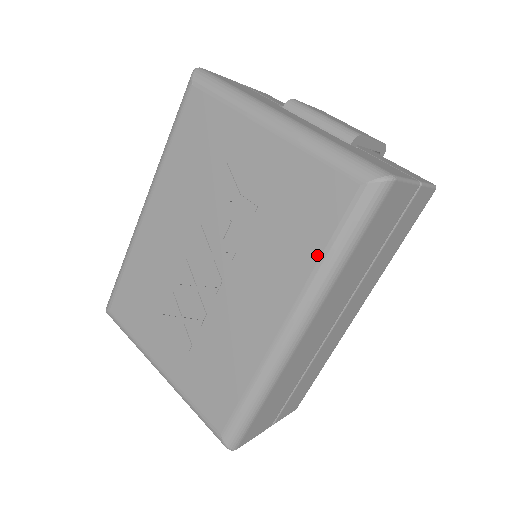
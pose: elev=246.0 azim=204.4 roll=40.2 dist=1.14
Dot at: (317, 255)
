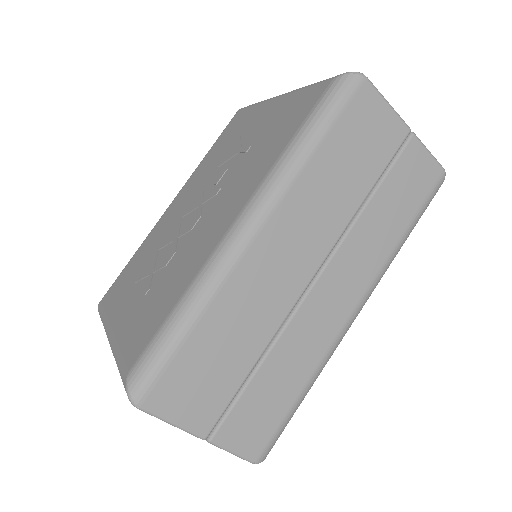
Dot at: (284, 146)
